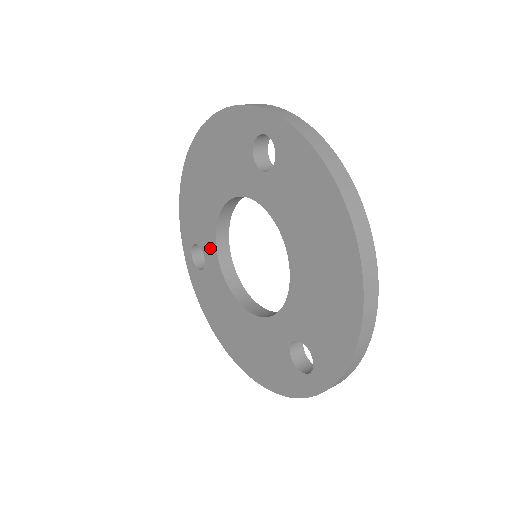
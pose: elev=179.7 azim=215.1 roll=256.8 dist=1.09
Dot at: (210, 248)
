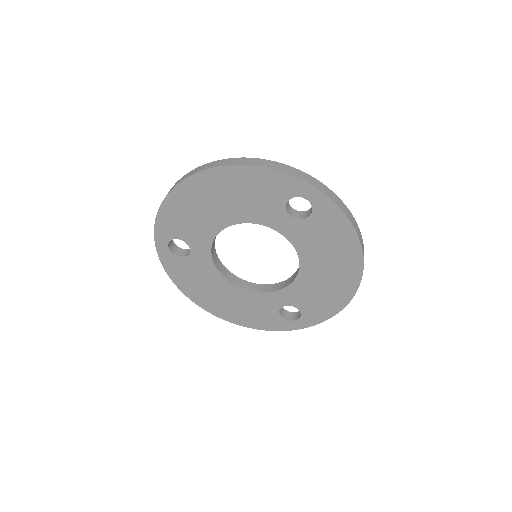
Dot at: (202, 246)
